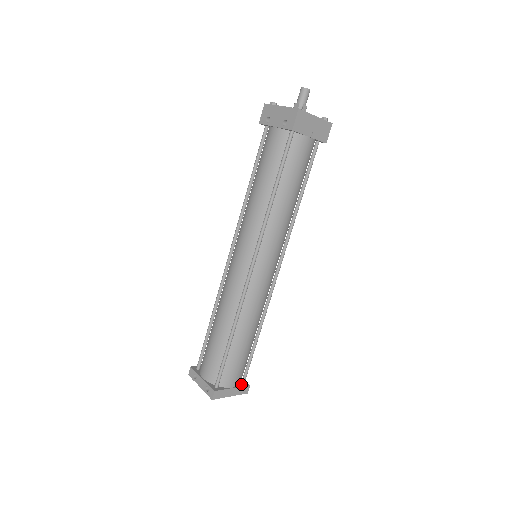
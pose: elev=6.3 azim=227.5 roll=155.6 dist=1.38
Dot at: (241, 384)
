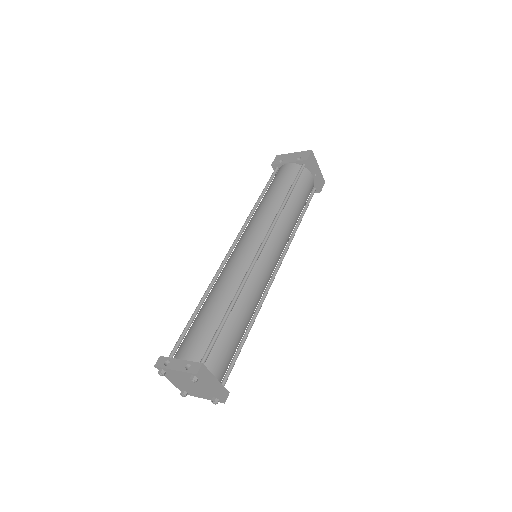
Dot at: (221, 386)
